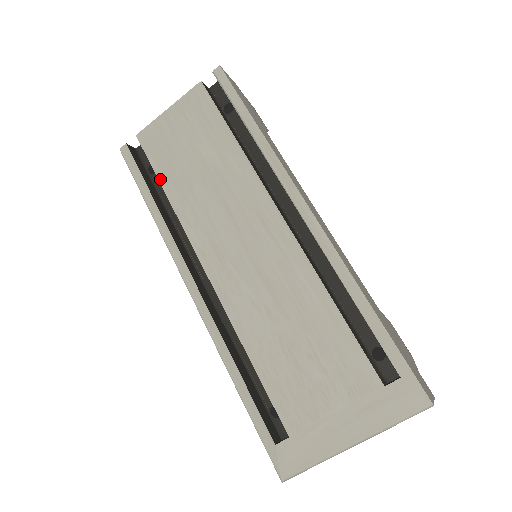
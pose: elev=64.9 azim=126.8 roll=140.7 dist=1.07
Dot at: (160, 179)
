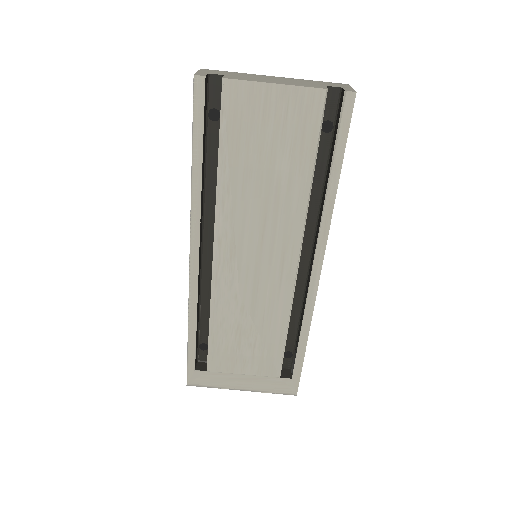
Dot at: (221, 150)
